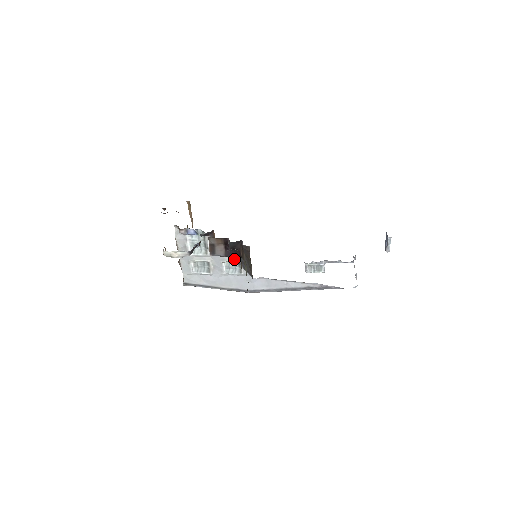
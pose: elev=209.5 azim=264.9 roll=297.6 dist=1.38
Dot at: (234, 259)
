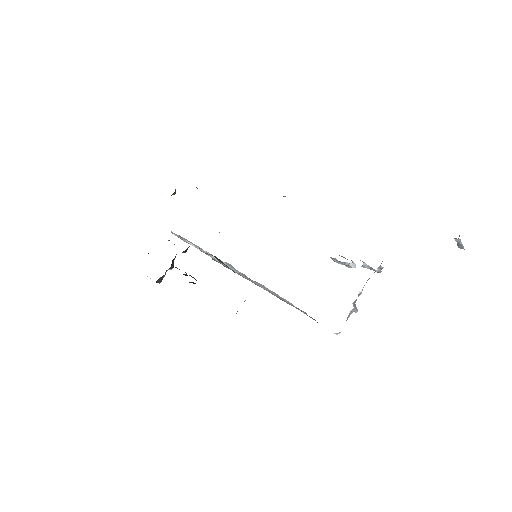
Dot at: occluded
